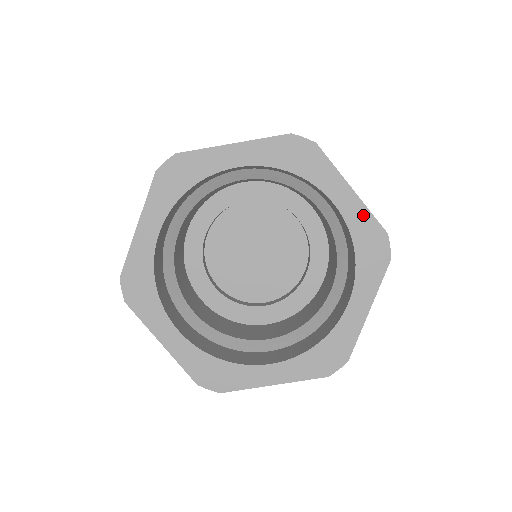
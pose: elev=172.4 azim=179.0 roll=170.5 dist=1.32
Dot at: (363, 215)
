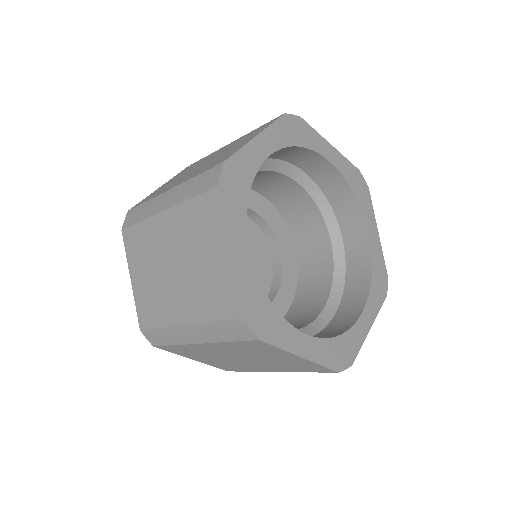
Dot at: (345, 163)
